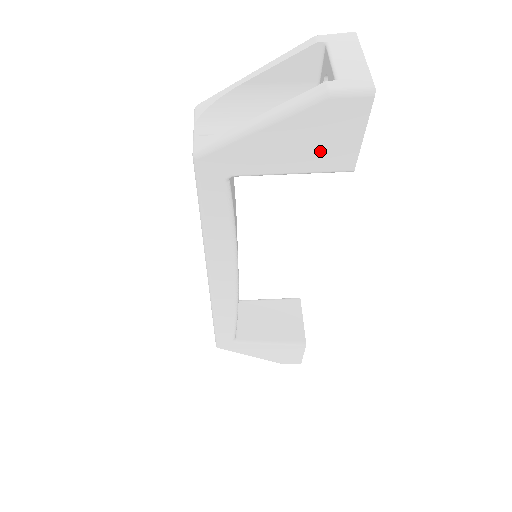
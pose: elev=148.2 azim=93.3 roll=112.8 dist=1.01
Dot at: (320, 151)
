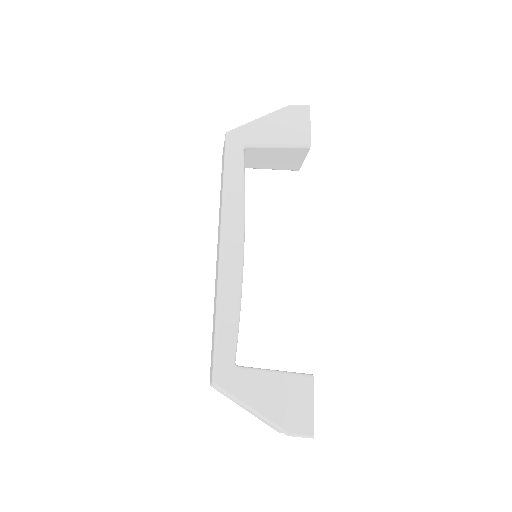
Dot at: (291, 132)
